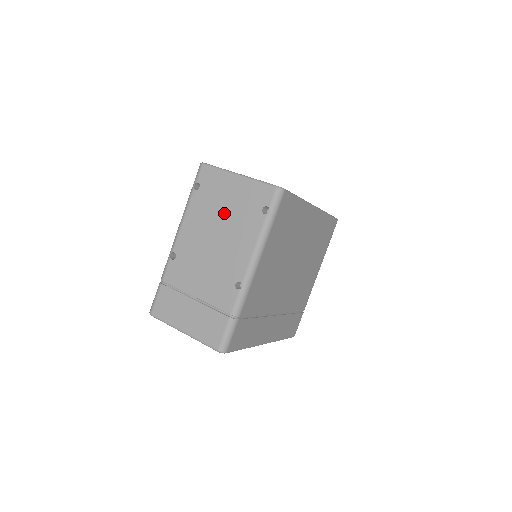
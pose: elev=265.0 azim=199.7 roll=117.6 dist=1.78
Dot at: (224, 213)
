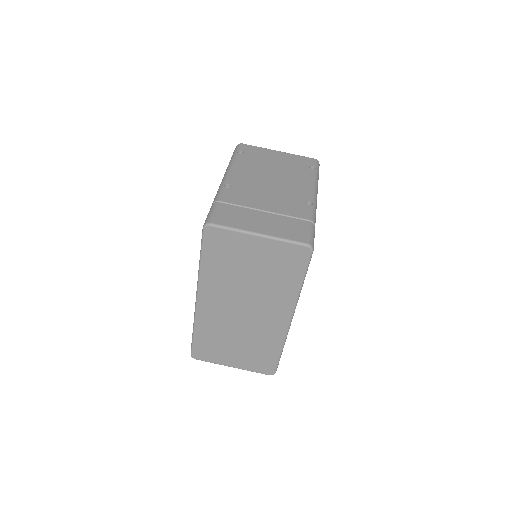
Dot at: (275, 166)
